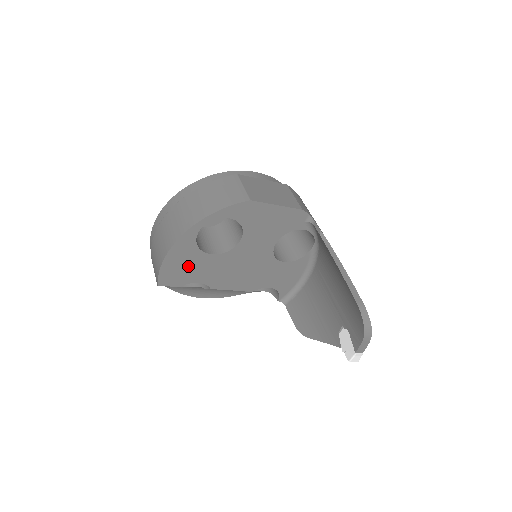
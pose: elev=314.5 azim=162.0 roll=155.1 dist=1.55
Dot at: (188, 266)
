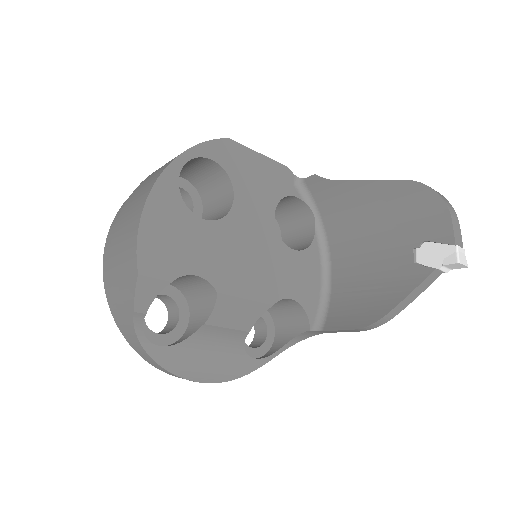
Dot at: (176, 238)
